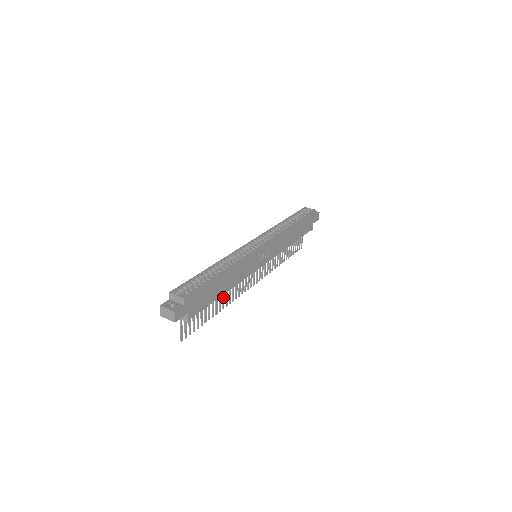
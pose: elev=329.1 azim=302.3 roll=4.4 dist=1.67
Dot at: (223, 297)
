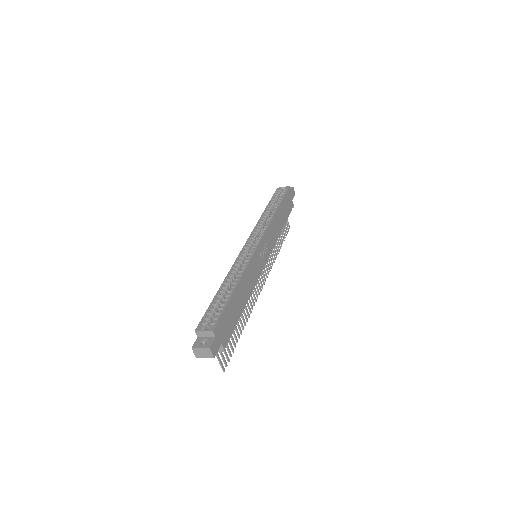
Dot at: occluded
